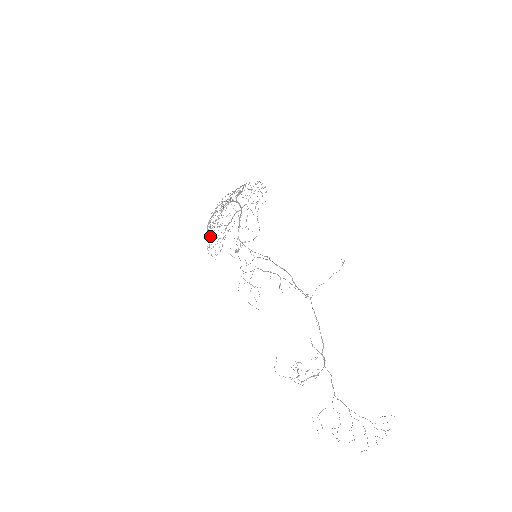
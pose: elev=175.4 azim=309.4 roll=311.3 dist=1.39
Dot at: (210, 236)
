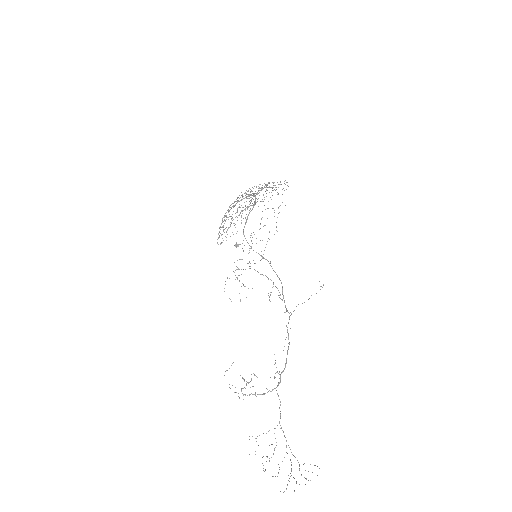
Dot at: (221, 224)
